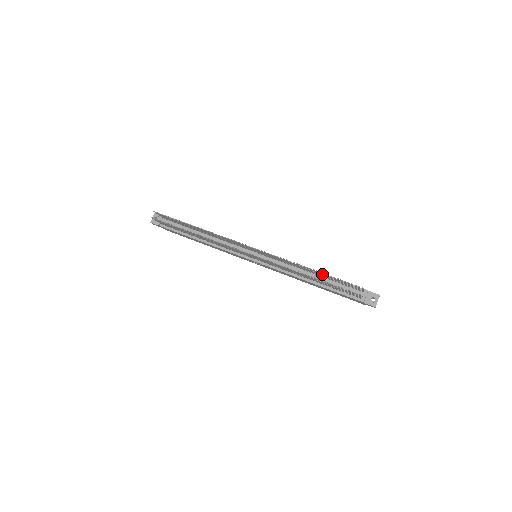
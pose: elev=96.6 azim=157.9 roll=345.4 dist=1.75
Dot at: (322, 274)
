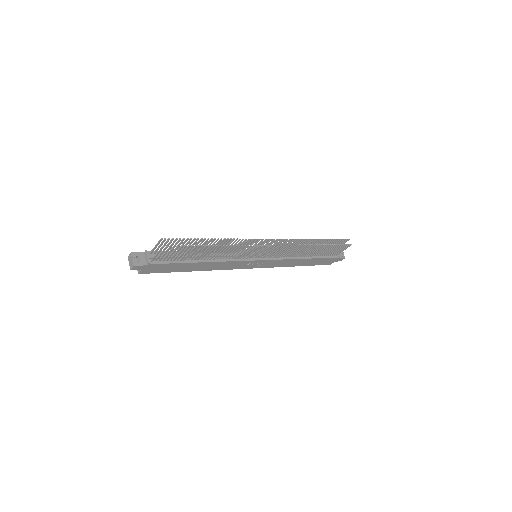
Dot at: occluded
